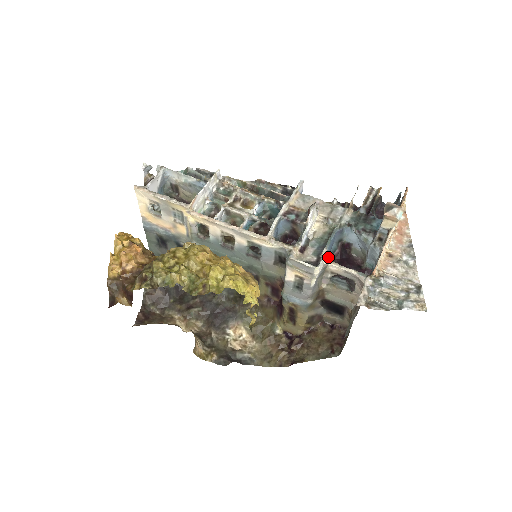
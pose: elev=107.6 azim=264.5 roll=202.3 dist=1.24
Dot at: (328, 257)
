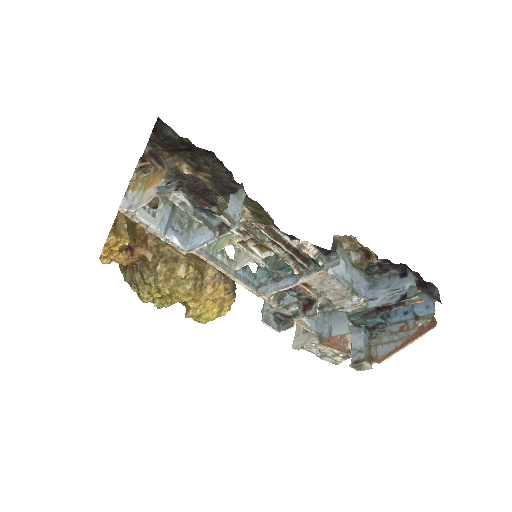
Dot at: occluded
